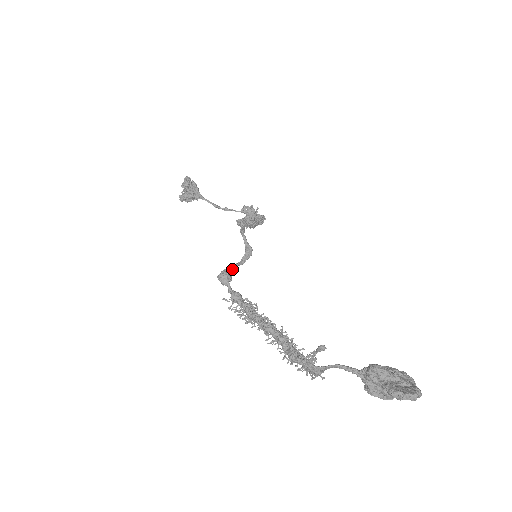
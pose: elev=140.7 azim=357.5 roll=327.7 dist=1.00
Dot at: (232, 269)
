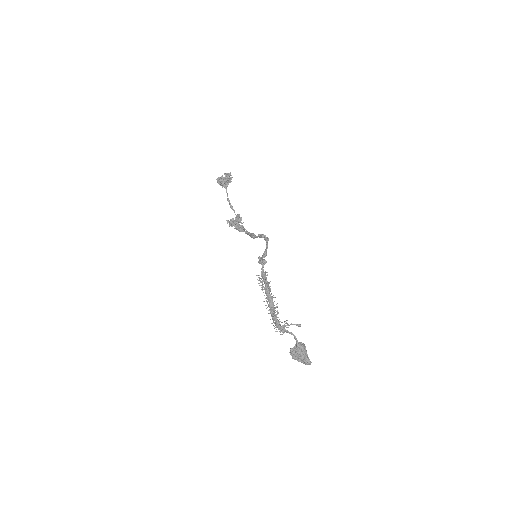
Dot at: occluded
